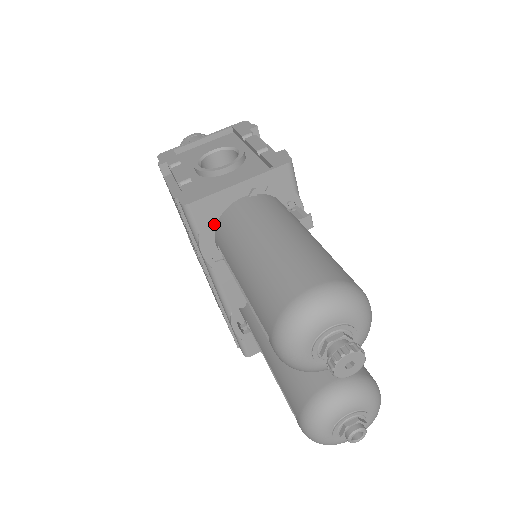
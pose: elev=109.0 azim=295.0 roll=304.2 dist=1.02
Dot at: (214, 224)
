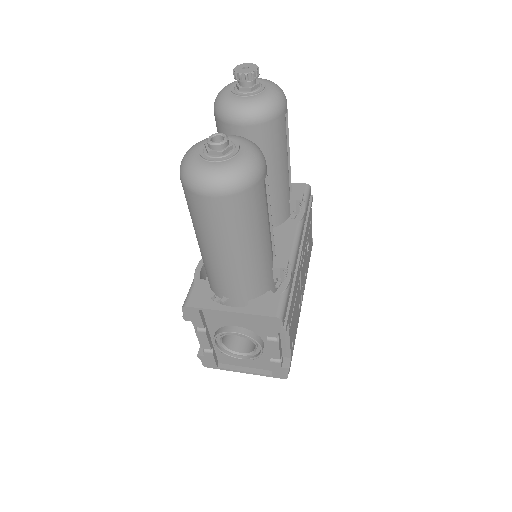
Dot at: occluded
